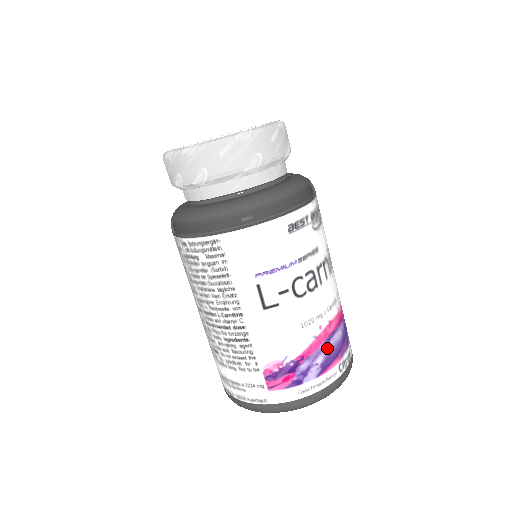
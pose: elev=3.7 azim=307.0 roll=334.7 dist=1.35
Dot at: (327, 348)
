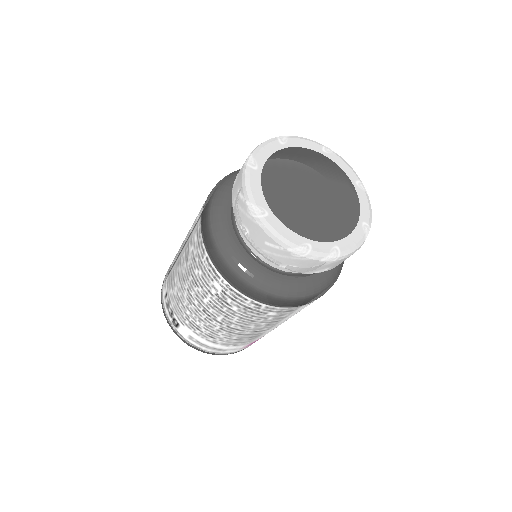
Dot at: occluded
